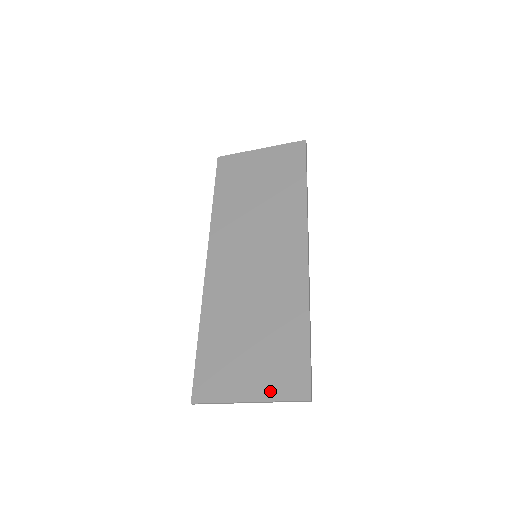
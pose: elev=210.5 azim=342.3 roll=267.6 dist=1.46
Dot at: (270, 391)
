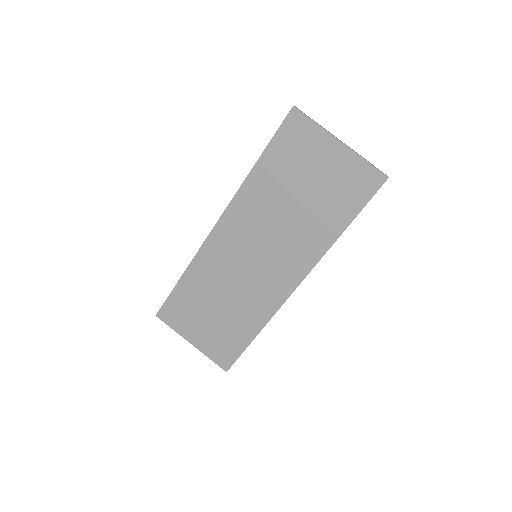
Dot at: (207, 349)
